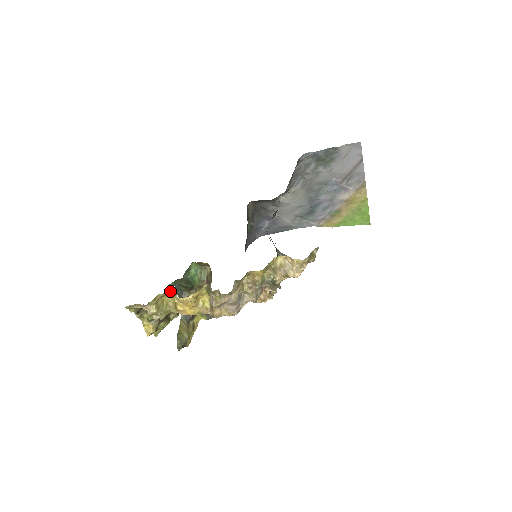
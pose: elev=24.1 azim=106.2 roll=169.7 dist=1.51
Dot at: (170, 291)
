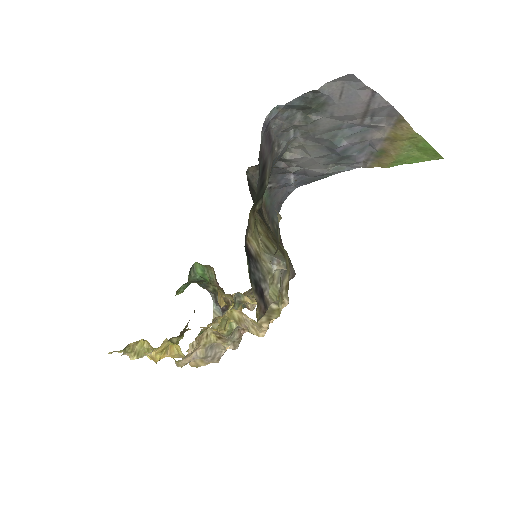
Dot at: occluded
